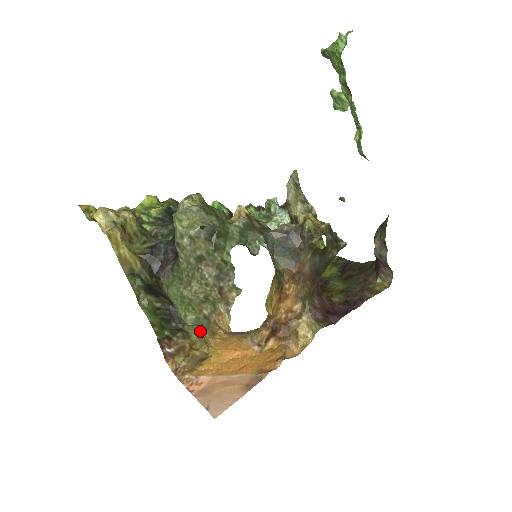
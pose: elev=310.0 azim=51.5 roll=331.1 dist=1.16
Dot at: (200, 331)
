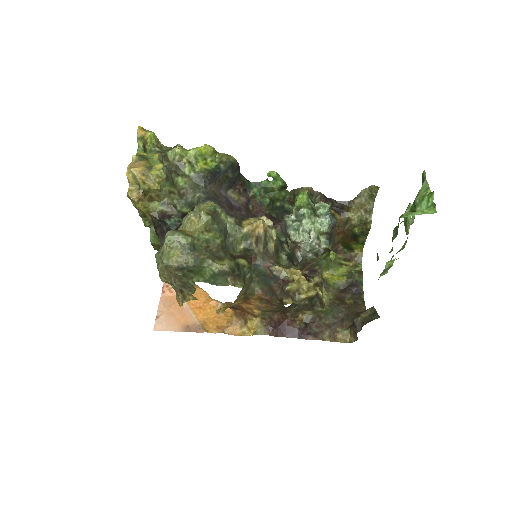
Dot at: occluded
